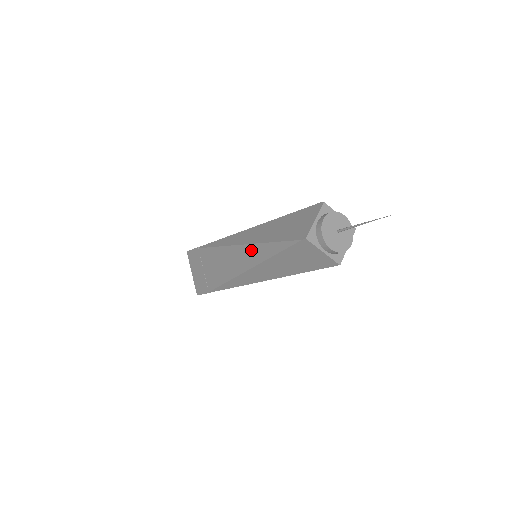
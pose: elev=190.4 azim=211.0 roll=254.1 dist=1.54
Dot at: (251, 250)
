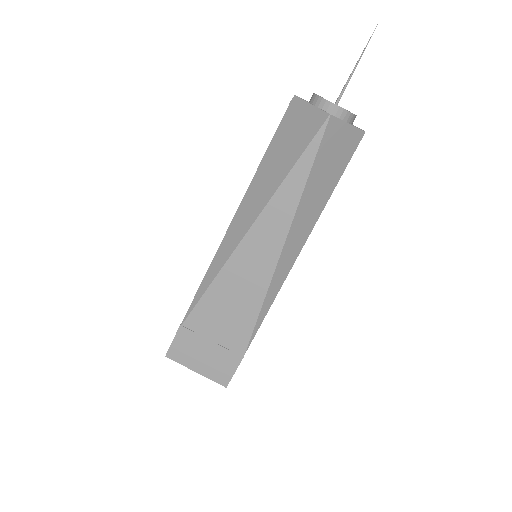
Dot at: occluded
